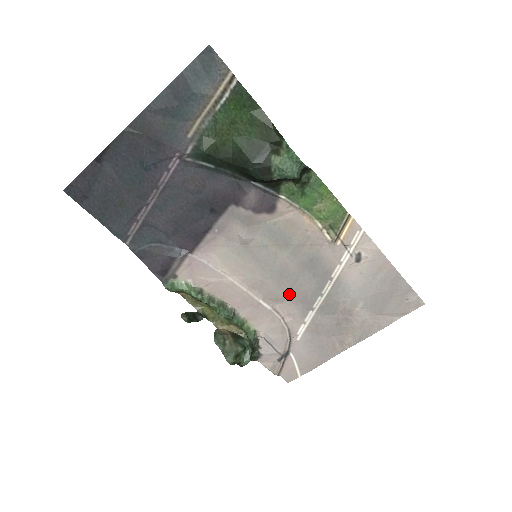
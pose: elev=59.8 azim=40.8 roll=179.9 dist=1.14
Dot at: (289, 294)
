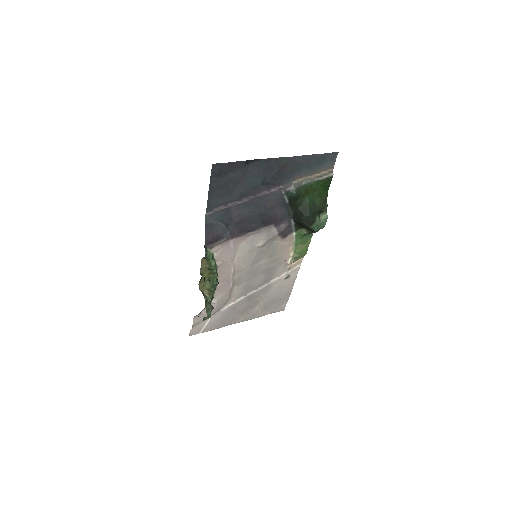
Dot at: (245, 283)
